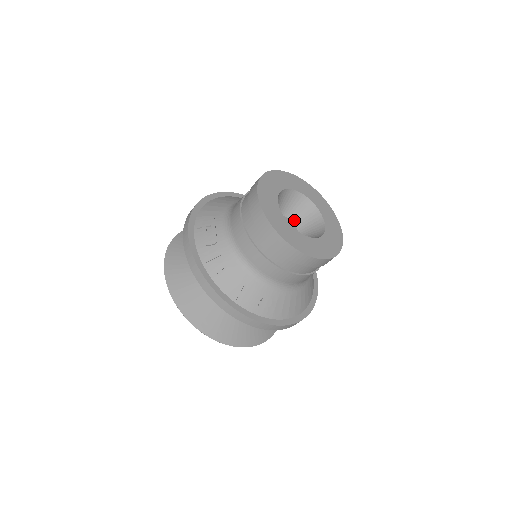
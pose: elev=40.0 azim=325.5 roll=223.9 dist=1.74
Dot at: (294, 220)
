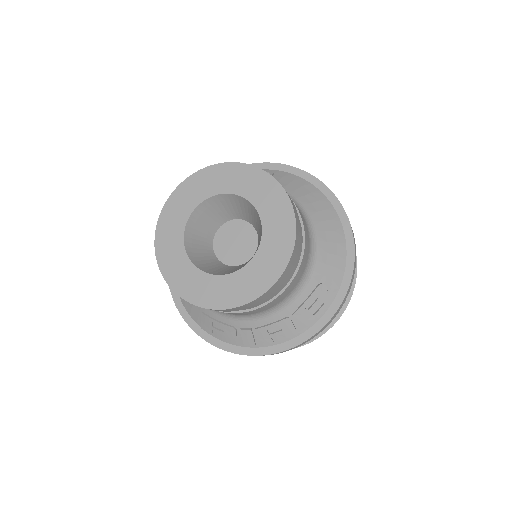
Dot at: (225, 220)
